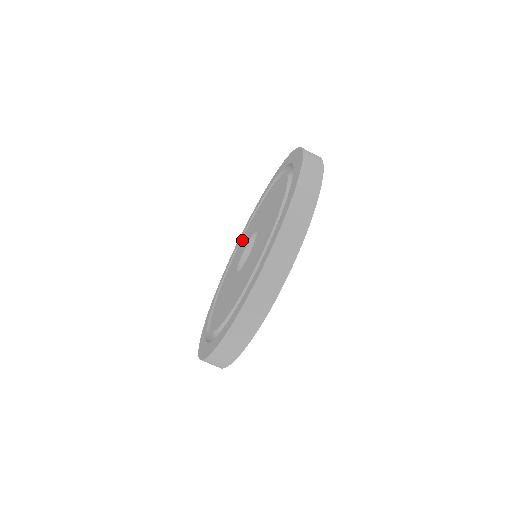
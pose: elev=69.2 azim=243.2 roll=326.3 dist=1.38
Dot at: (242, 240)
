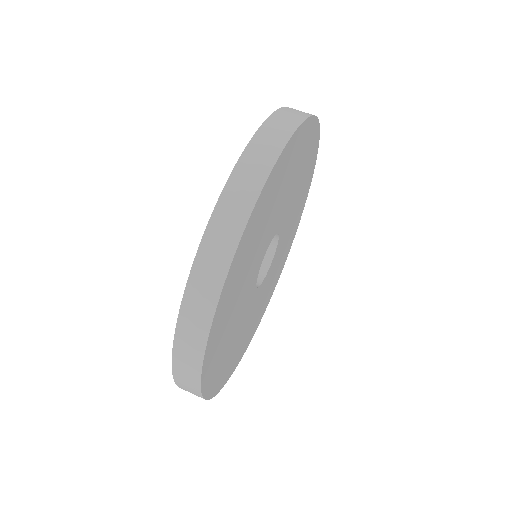
Dot at: occluded
